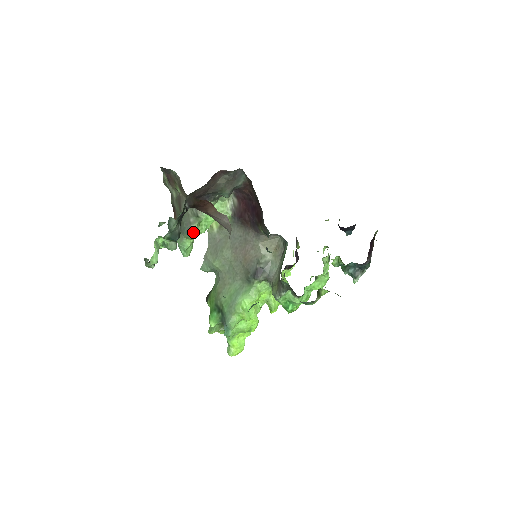
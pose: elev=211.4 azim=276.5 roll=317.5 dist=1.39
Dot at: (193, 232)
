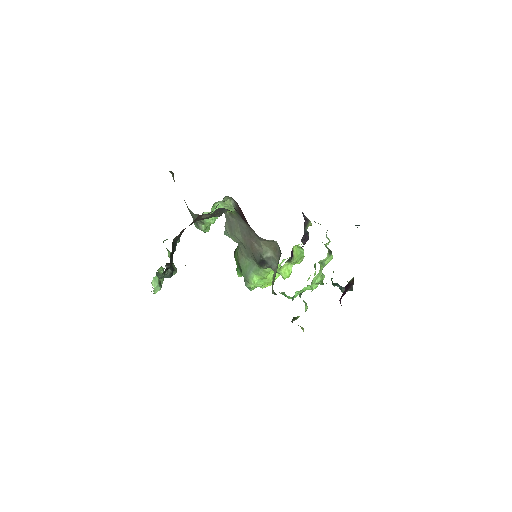
Dot at: (201, 229)
